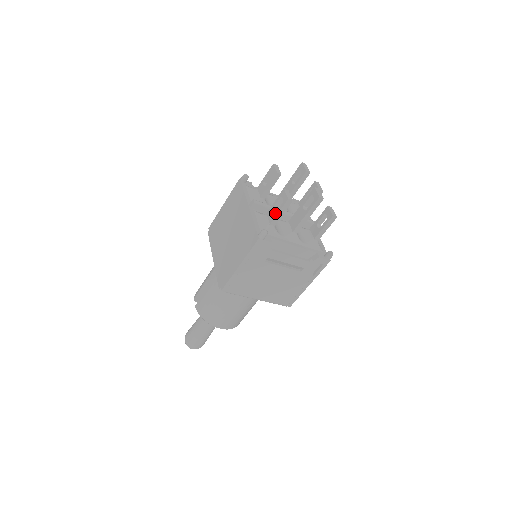
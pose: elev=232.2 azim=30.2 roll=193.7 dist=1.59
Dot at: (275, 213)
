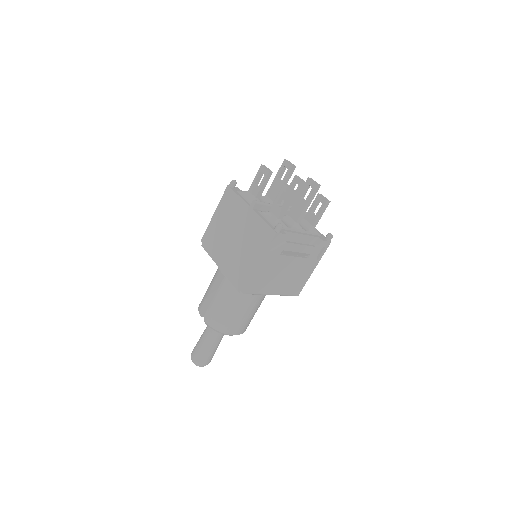
Dot at: (281, 207)
